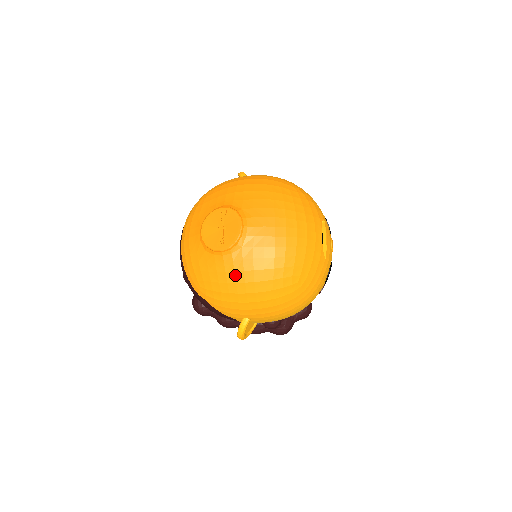
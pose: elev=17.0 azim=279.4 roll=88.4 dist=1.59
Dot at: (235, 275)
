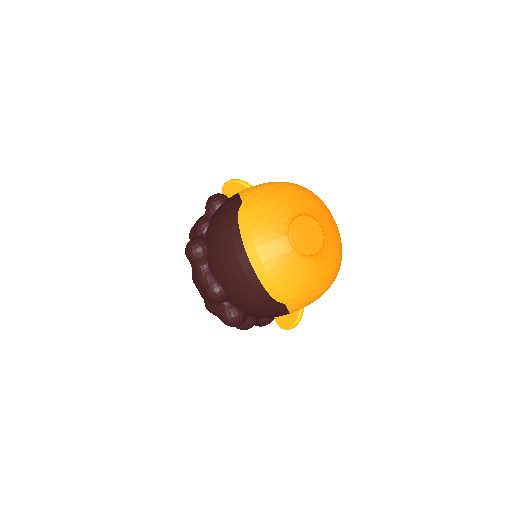
Dot at: (322, 272)
